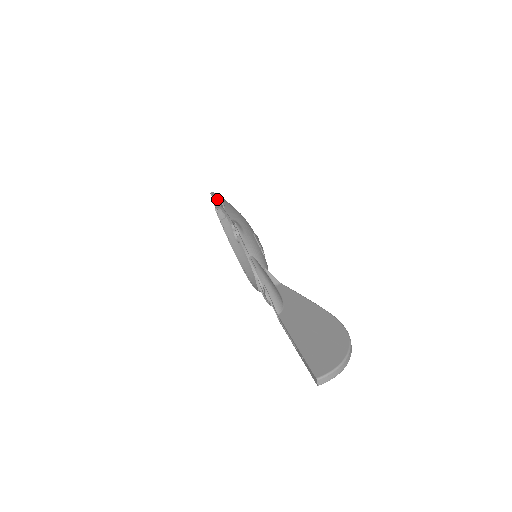
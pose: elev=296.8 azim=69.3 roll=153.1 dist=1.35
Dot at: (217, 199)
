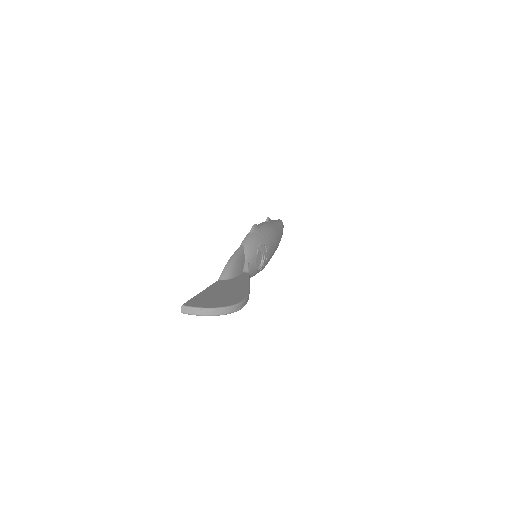
Dot at: (273, 220)
